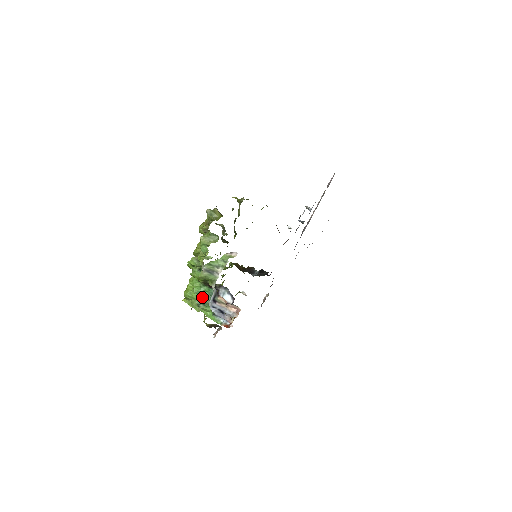
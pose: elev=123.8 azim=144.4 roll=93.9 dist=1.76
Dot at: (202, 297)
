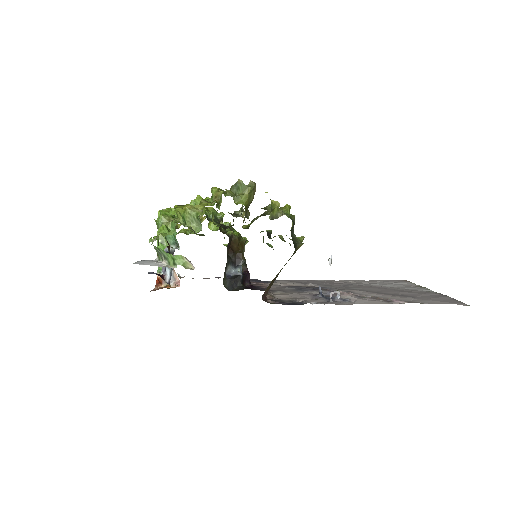
Dot at: occluded
